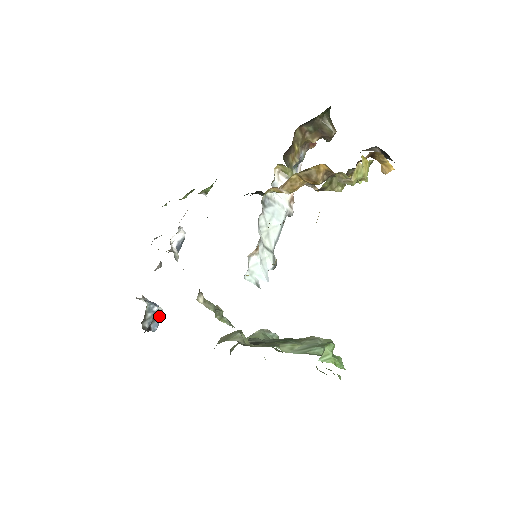
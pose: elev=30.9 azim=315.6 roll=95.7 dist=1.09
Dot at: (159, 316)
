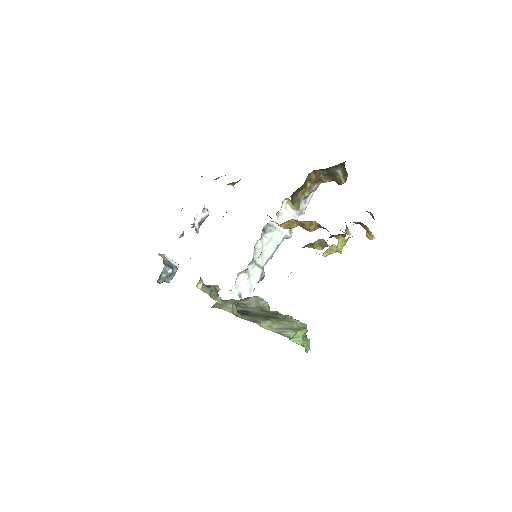
Dot at: (174, 273)
